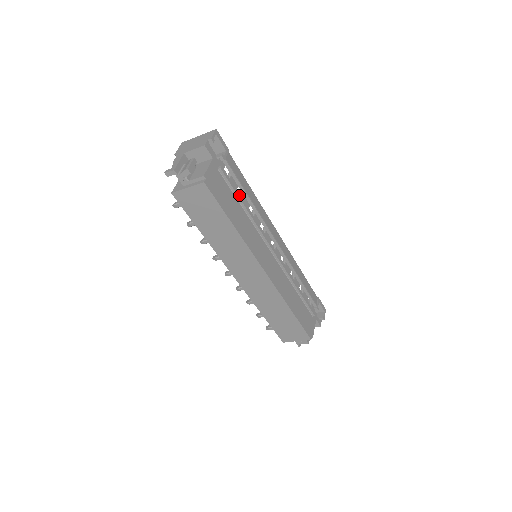
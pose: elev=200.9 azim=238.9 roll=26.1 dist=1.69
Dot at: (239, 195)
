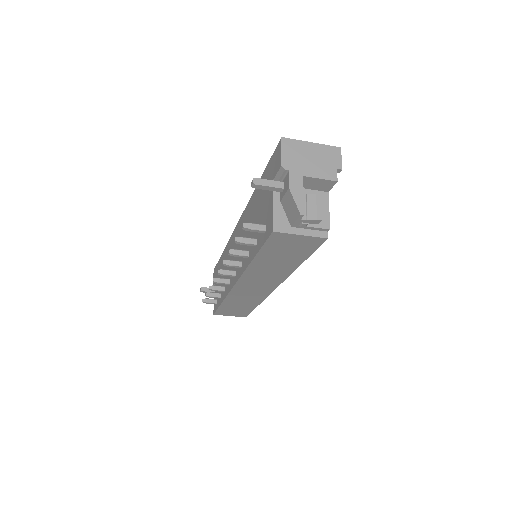
Dot at: occluded
